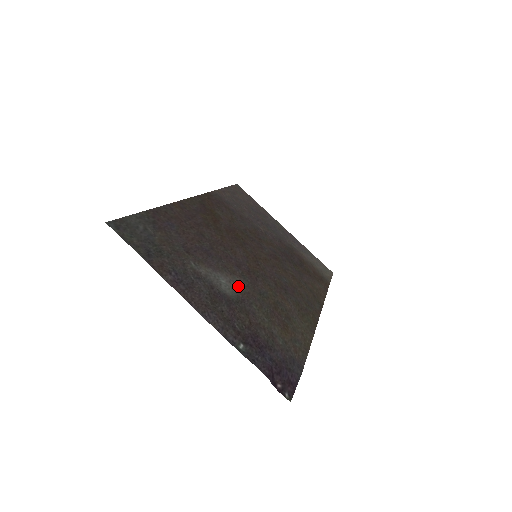
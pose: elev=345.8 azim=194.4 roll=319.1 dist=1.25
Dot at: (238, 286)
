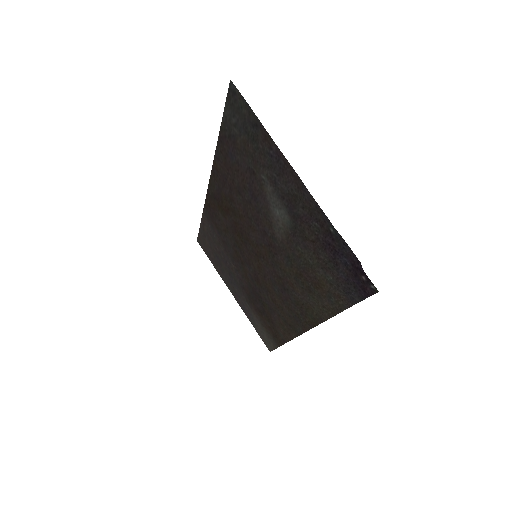
Dot at: (282, 230)
